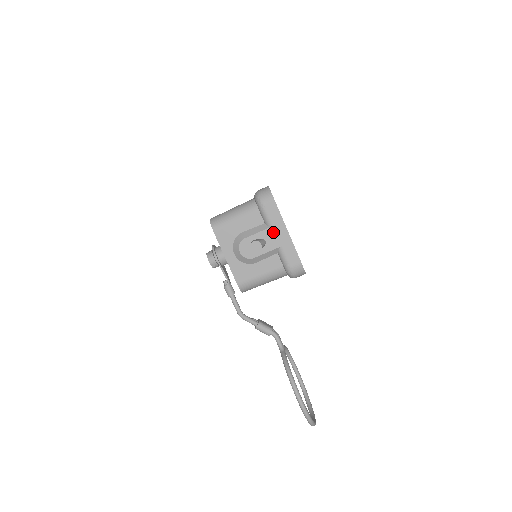
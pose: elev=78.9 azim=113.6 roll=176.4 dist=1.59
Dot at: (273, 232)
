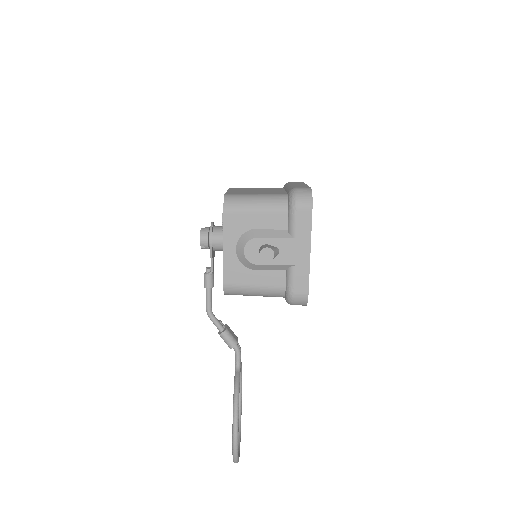
Dot at: (293, 245)
